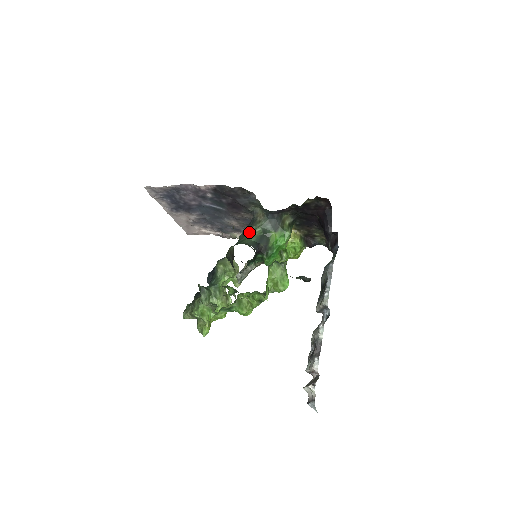
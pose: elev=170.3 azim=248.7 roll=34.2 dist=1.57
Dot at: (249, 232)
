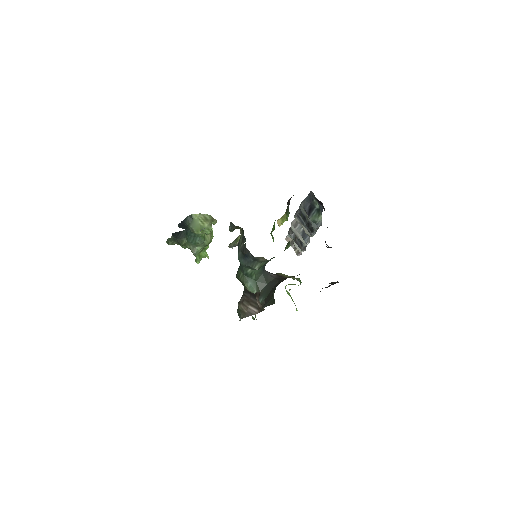
Dot at: occluded
